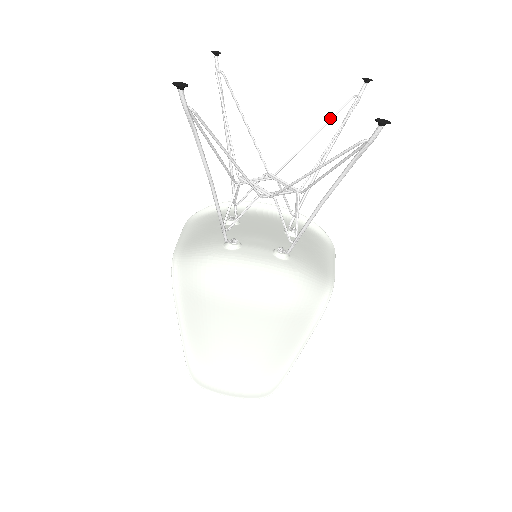
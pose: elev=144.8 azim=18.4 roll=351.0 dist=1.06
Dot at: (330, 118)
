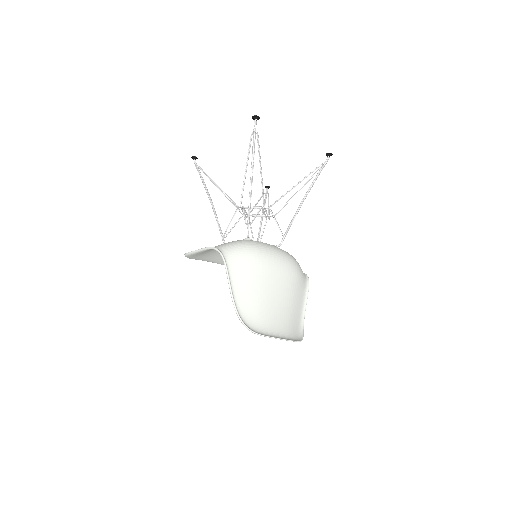
Dot at: (259, 199)
